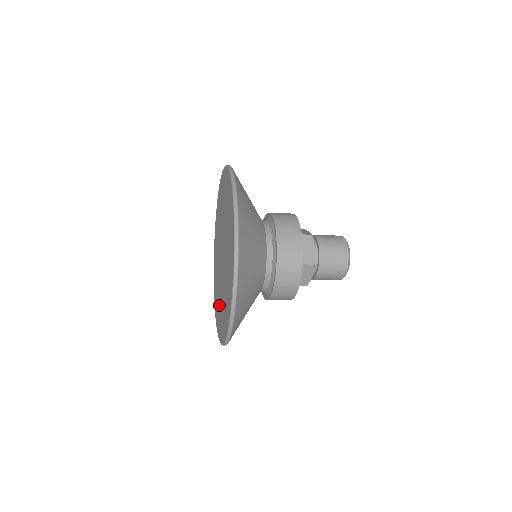
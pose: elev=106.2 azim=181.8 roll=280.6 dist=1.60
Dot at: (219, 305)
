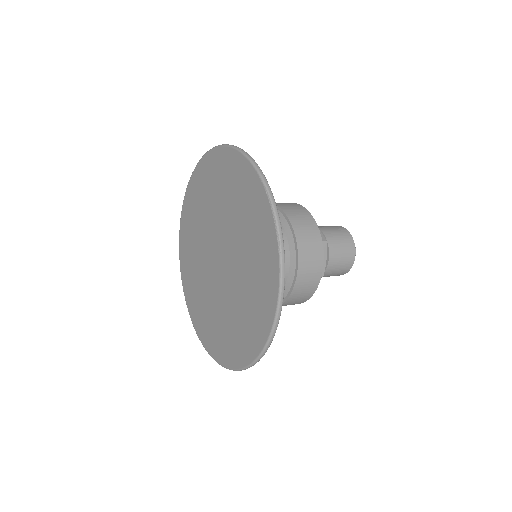
Dot at: (230, 324)
